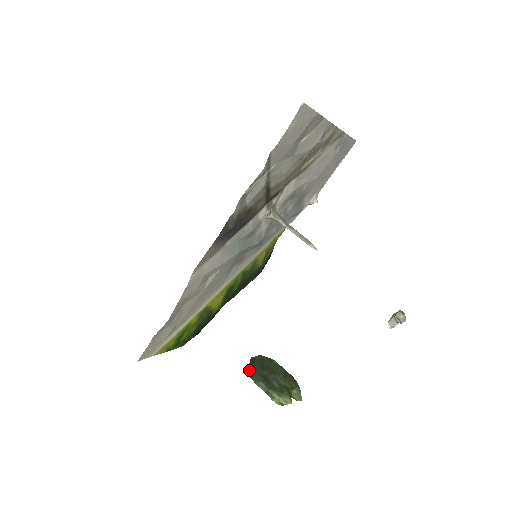
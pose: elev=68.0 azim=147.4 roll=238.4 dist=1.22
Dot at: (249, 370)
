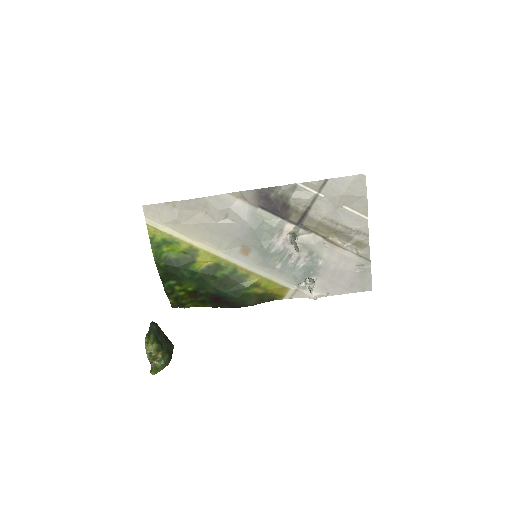
Dot at: (156, 323)
